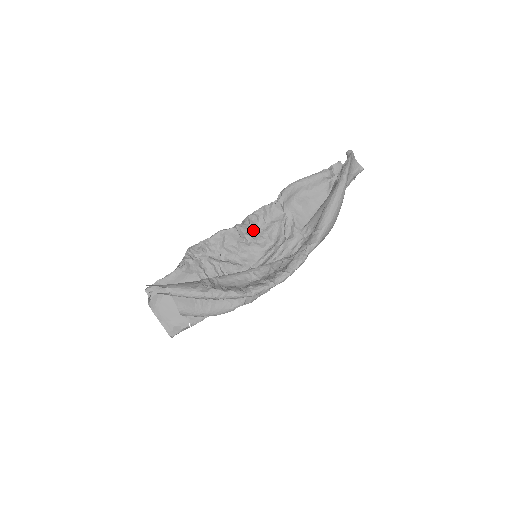
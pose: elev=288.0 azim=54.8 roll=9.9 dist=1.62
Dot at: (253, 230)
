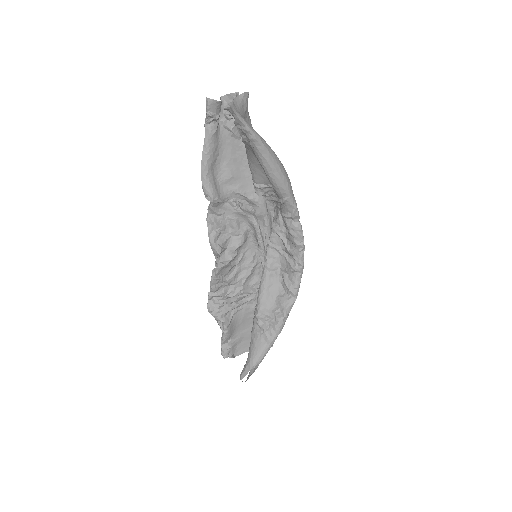
Dot at: (226, 242)
